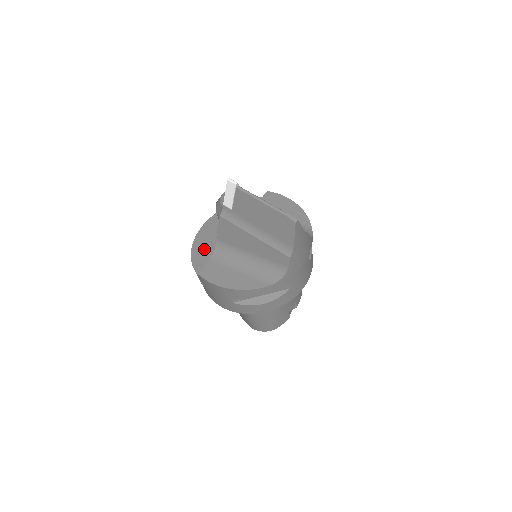
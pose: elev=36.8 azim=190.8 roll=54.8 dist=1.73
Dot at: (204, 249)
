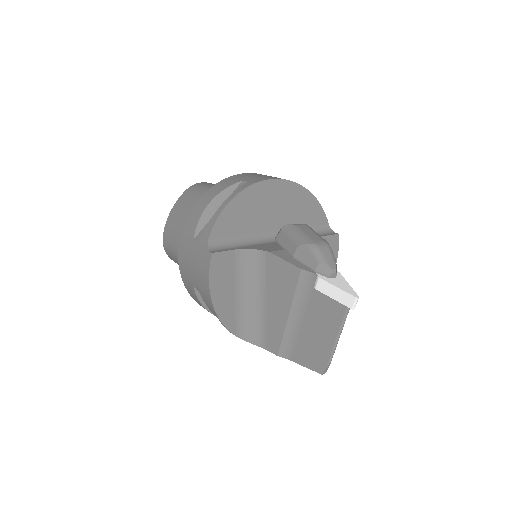
Dot at: (243, 214)
